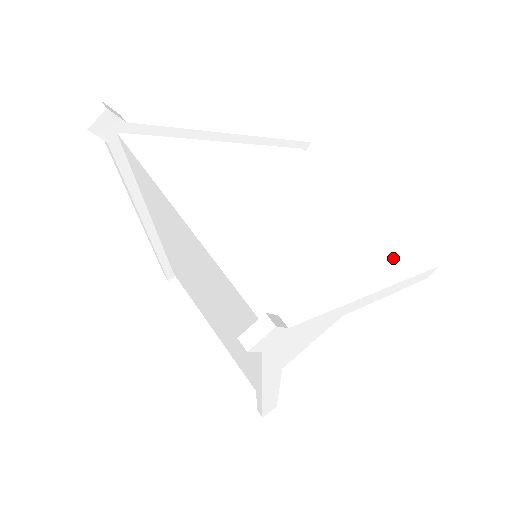
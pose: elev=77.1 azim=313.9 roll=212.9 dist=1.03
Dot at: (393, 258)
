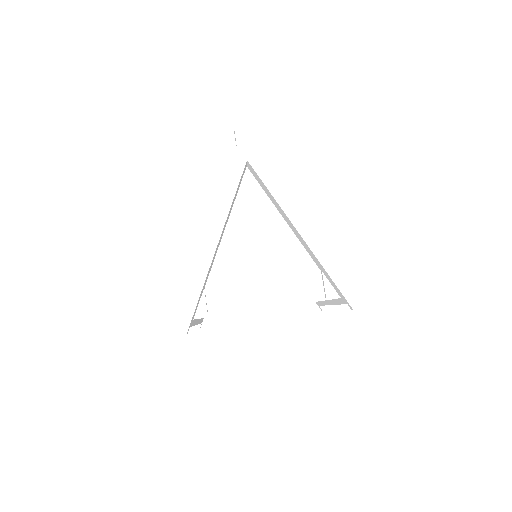
Dot at: occluded
